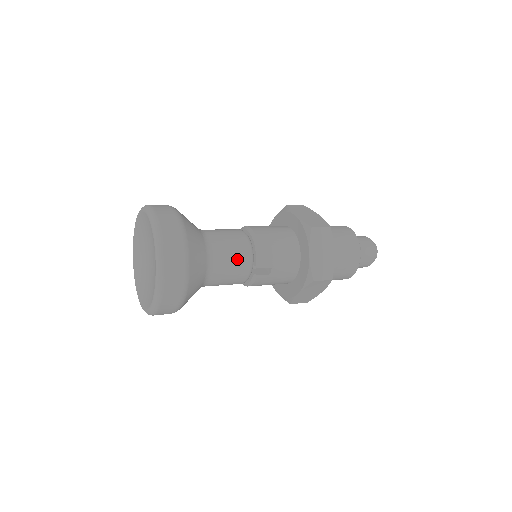
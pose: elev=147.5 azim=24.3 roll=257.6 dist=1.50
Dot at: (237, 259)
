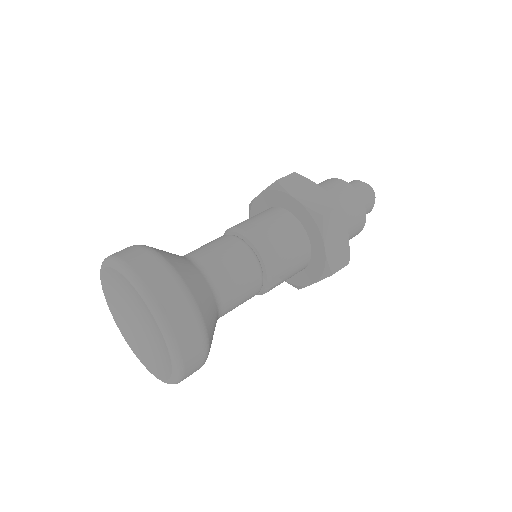
Dot at: (247, 284)
